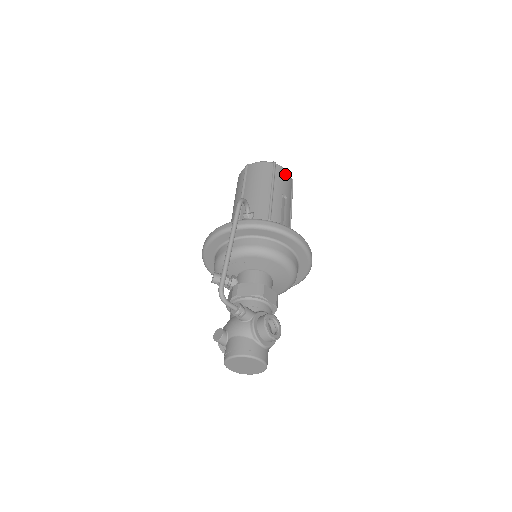
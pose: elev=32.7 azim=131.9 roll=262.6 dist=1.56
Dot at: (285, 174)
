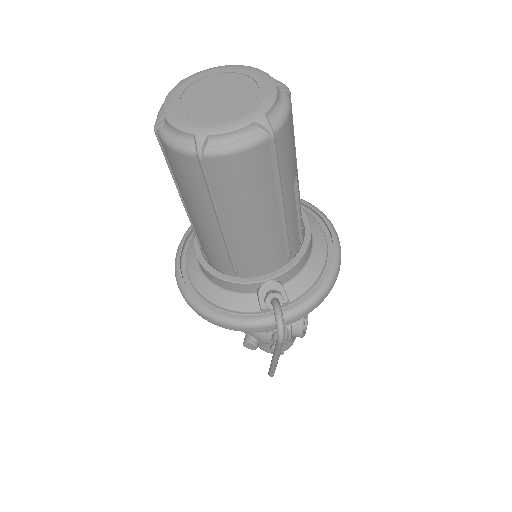
Dot at: (289, 130)
